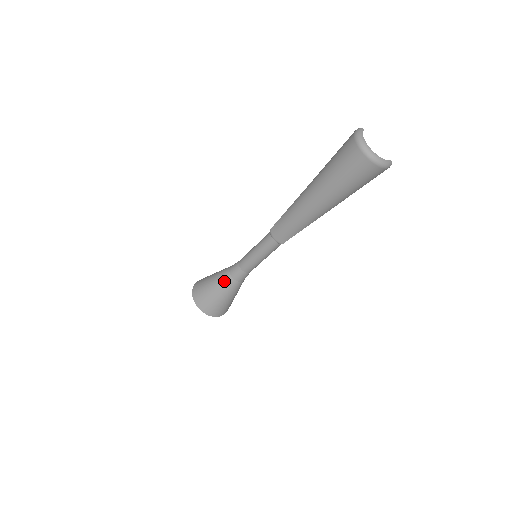
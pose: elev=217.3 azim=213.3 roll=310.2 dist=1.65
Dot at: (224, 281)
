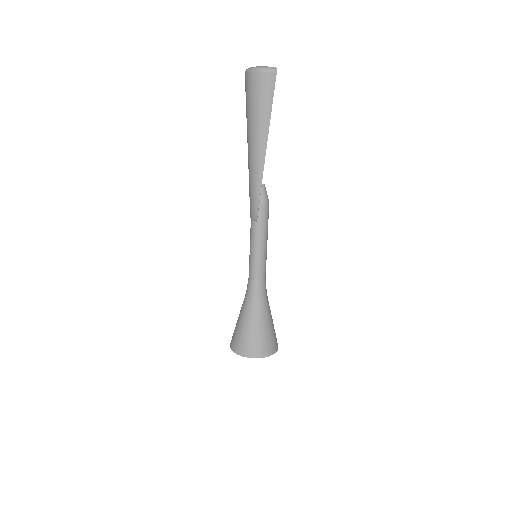
Dot at: (243, 303)
